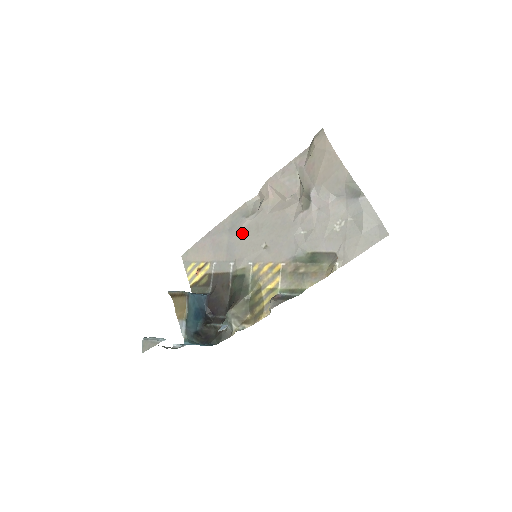
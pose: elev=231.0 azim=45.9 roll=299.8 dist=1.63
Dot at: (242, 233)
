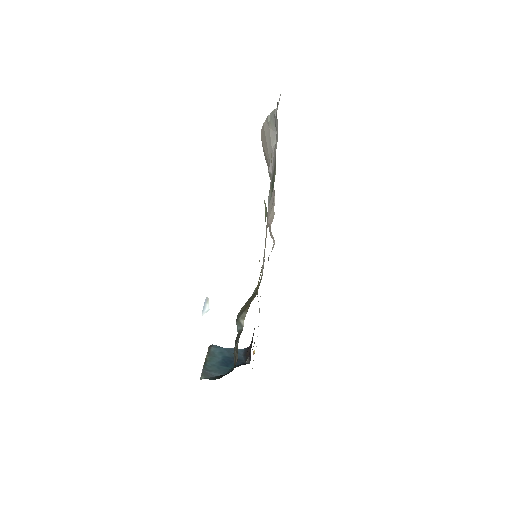
Dot at: occluded
